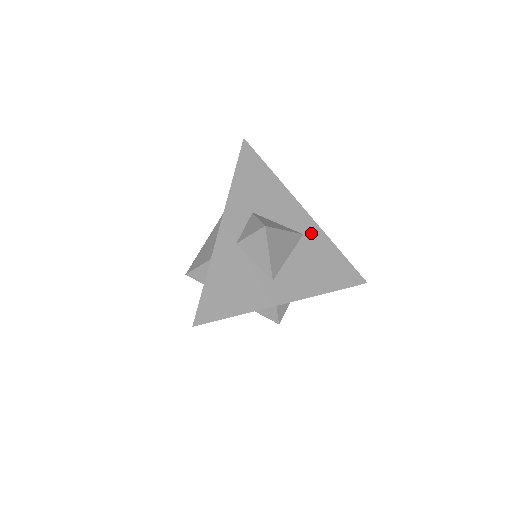
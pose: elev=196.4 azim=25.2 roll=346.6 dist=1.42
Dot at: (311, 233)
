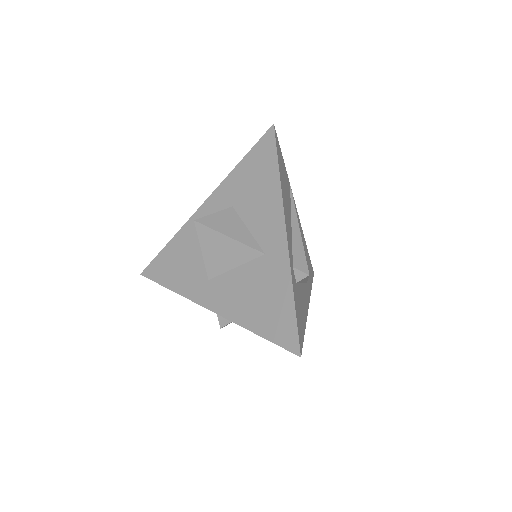
Dot at: (275, 257)
